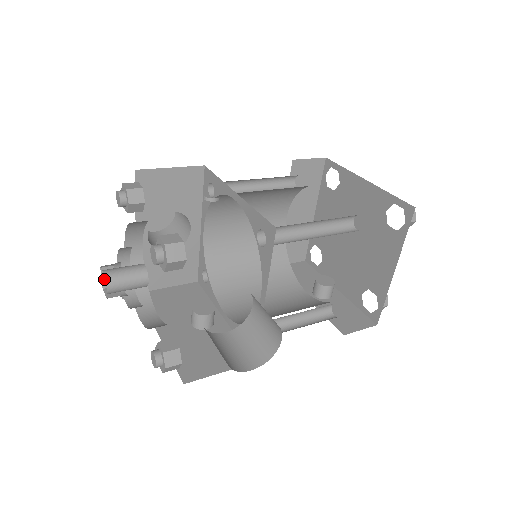
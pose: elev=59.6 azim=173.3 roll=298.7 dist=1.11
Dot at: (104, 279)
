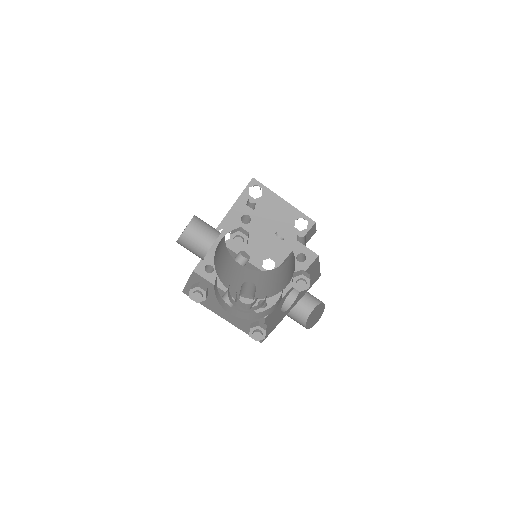
Dot at: occluded
